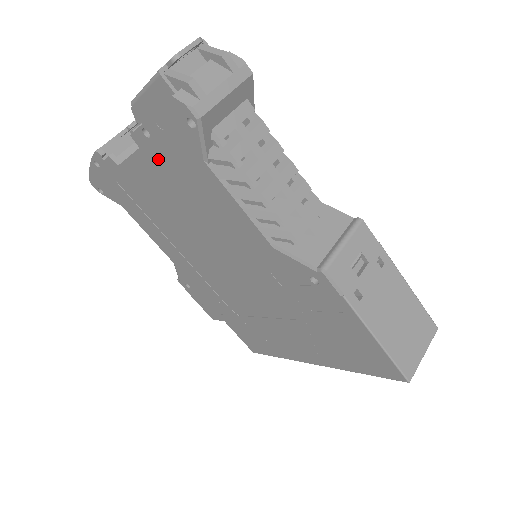
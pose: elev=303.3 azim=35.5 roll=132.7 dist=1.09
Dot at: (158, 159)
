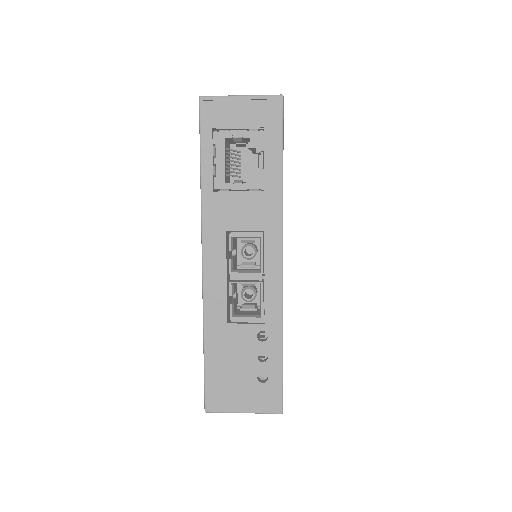
Dot at: occluded
